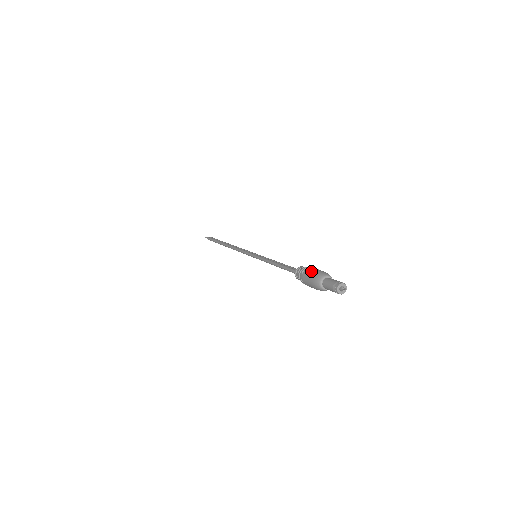
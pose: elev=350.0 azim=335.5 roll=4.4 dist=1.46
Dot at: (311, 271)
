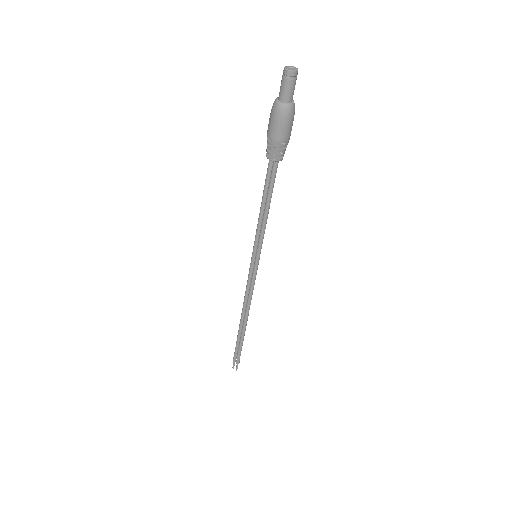
Dot at: occluded
